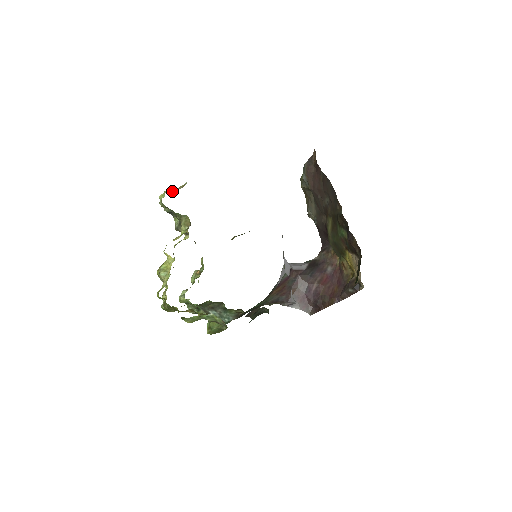
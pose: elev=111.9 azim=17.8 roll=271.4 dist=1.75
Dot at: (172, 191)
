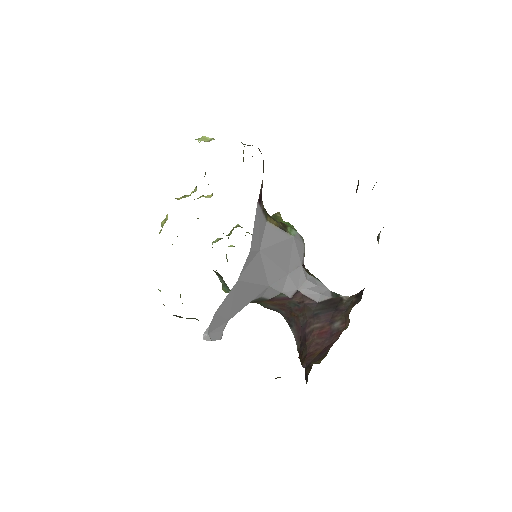
Dot at: (204, 140)
